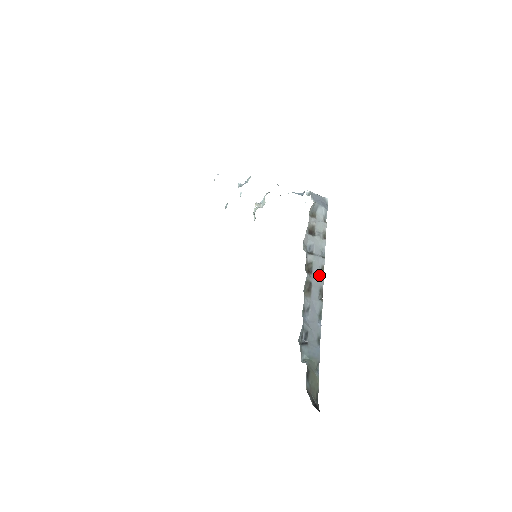
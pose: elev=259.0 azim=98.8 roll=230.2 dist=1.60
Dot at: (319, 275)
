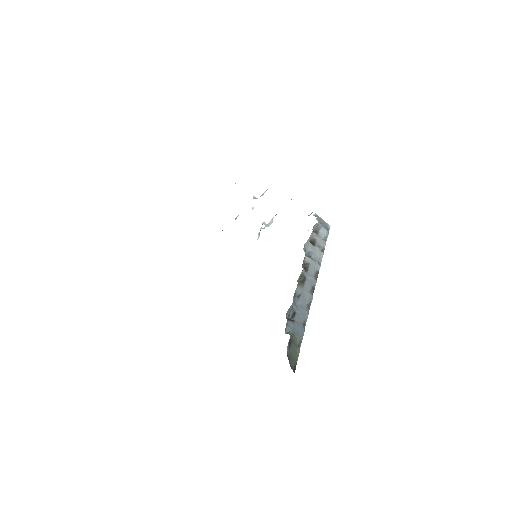
Dot at: (313, 275)
